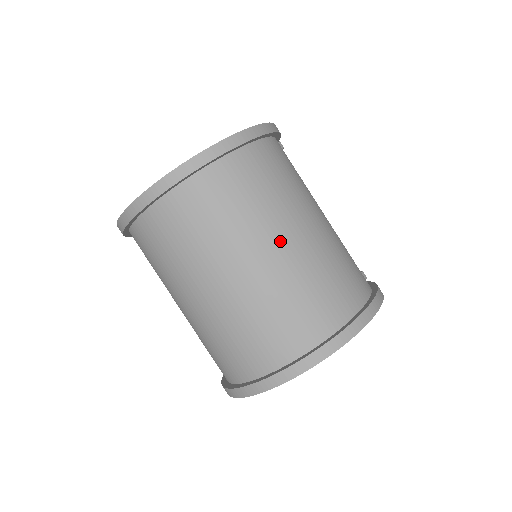
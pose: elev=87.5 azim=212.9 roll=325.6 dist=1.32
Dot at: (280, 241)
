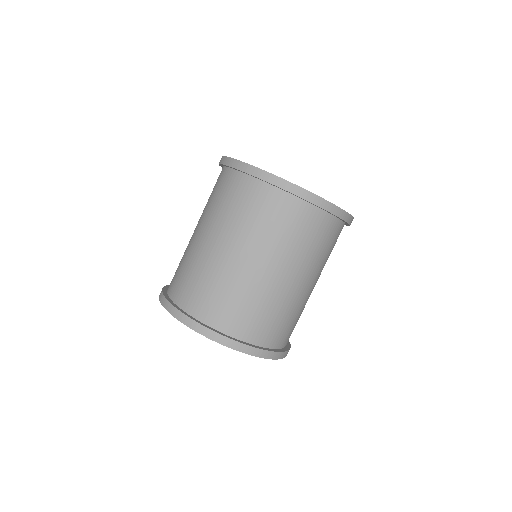
Dot at: (308, 283)
